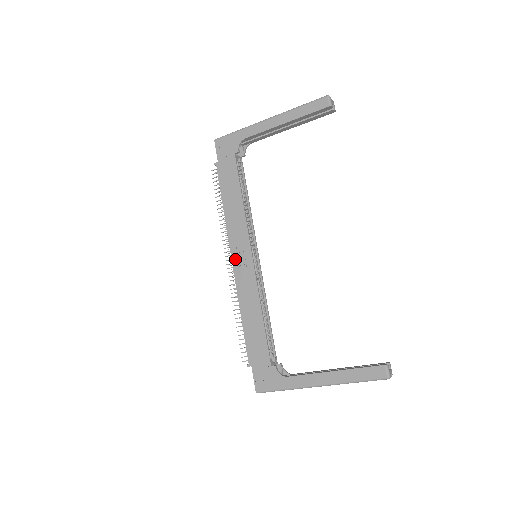
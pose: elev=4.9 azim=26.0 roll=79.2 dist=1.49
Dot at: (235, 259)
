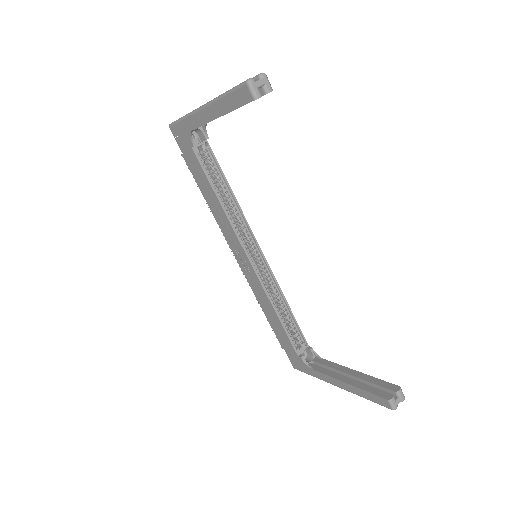
Dot at: (238, 259)
